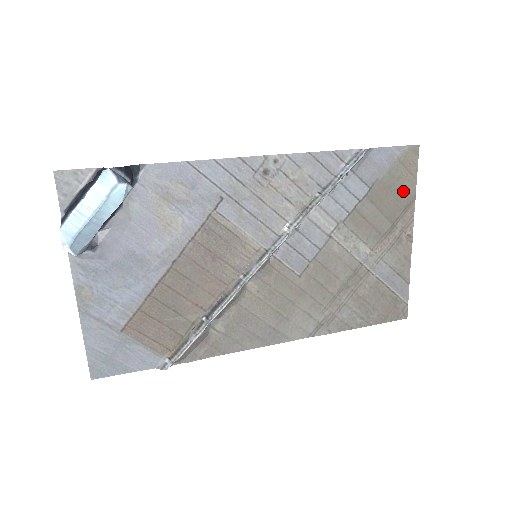
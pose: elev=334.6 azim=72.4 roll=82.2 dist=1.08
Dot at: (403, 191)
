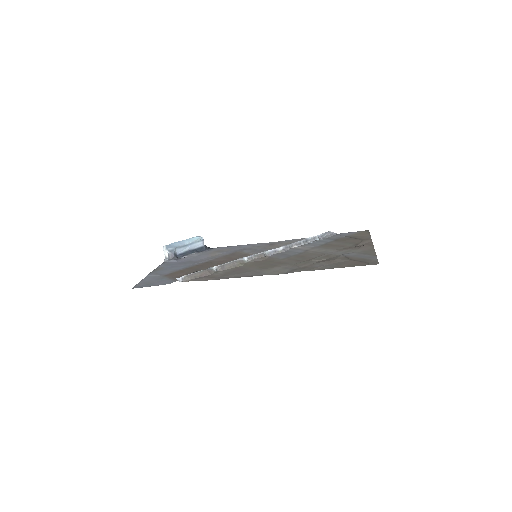
Dot at: (361, 238)
